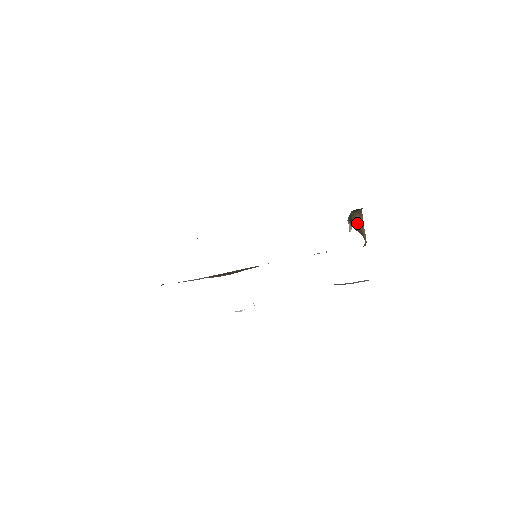
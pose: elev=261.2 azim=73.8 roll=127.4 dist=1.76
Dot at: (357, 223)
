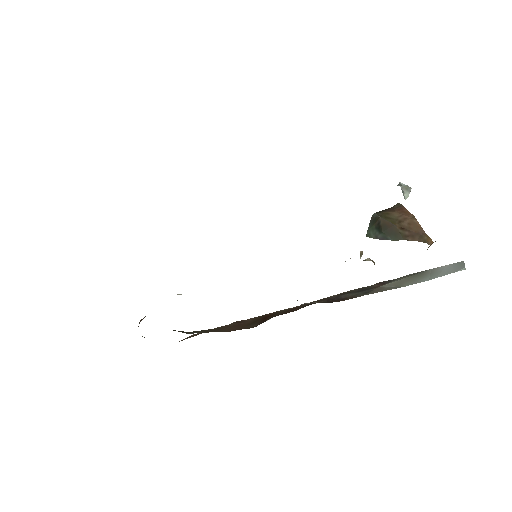
Dot at: (398, 223)
